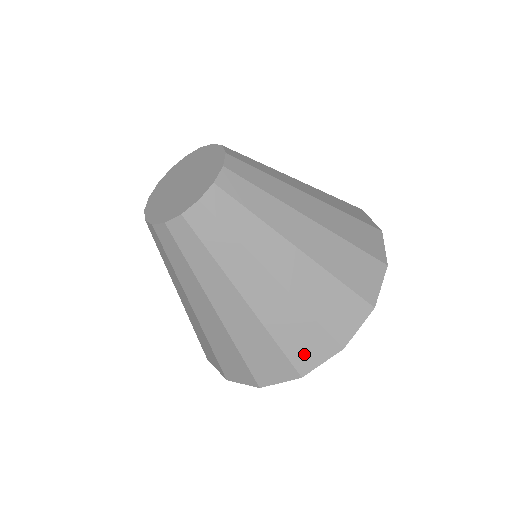
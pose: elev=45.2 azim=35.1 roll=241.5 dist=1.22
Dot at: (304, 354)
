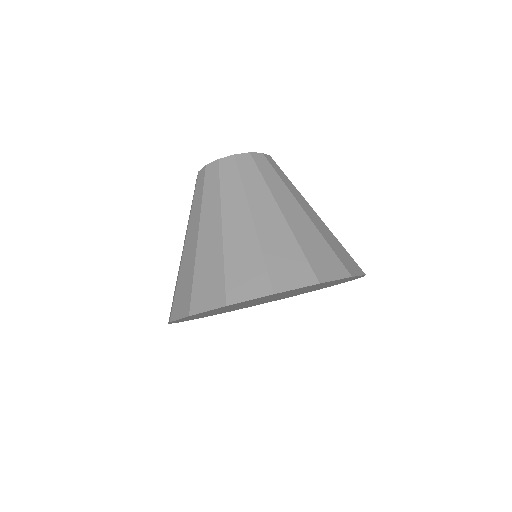
Dot at: (240, 285)
